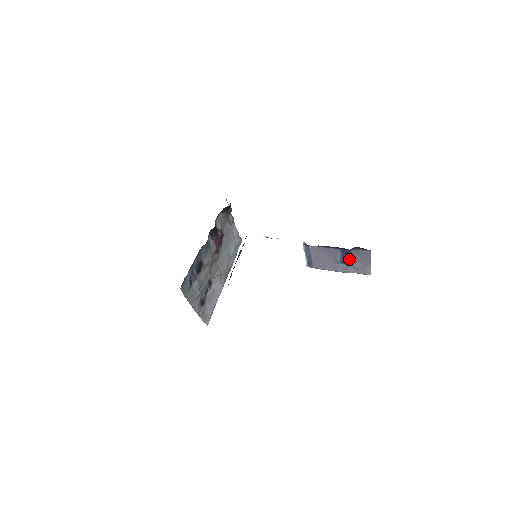
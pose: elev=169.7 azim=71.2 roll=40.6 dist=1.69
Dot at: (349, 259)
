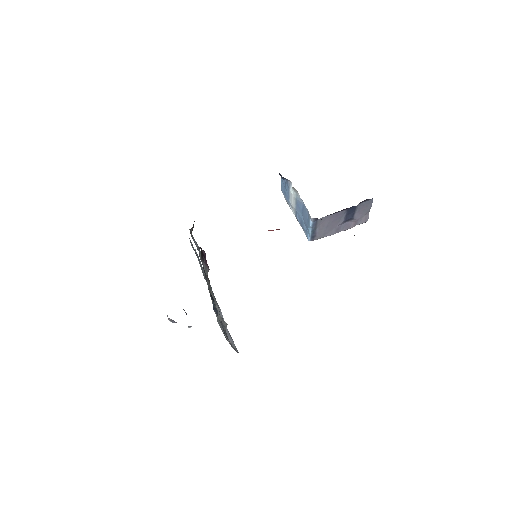
Dot at: (352, 215)
